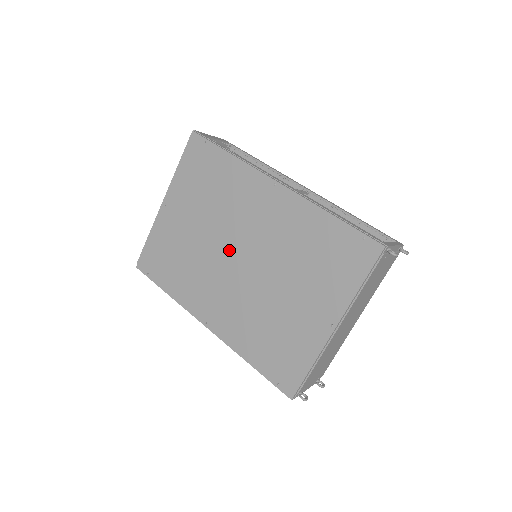
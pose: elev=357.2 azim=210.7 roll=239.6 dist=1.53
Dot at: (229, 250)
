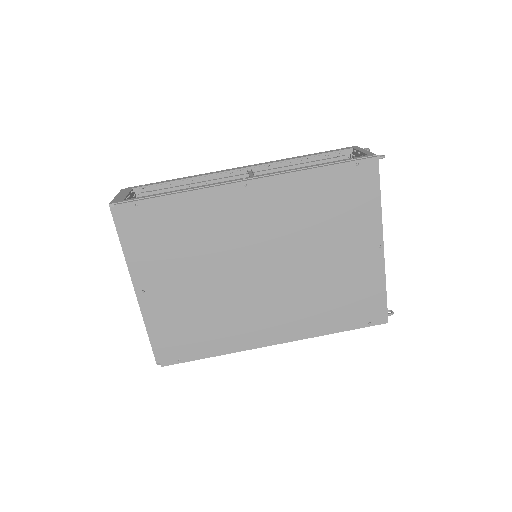
Dot at: (246, 271)
